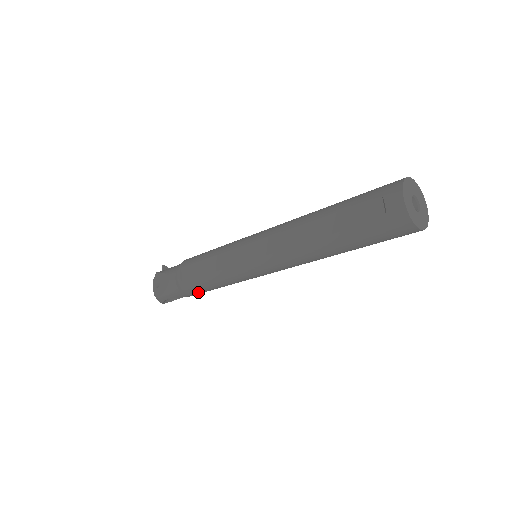
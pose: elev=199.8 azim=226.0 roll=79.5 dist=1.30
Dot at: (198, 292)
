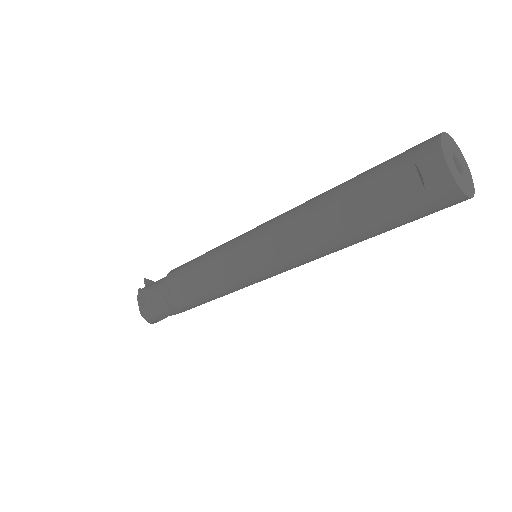
Dot at: (193, 307)
